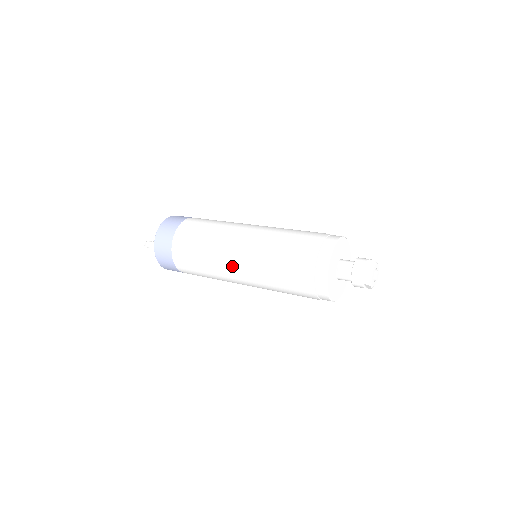
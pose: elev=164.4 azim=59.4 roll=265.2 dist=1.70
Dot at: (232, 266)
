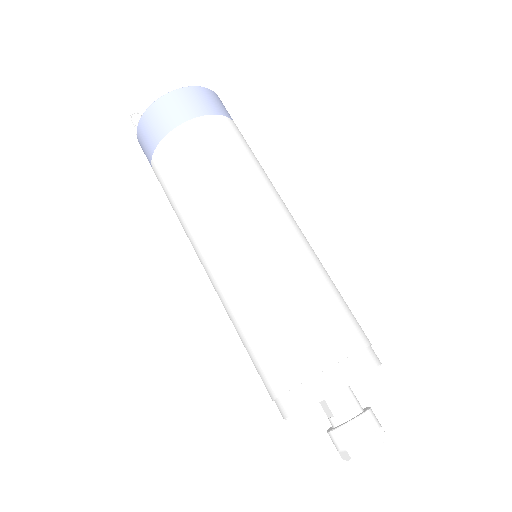
Dot at: occluded
